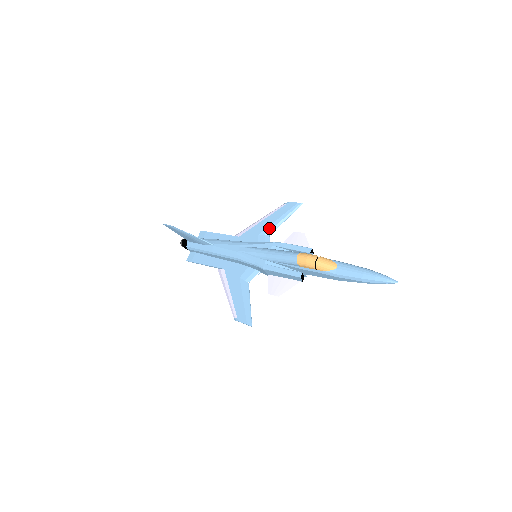
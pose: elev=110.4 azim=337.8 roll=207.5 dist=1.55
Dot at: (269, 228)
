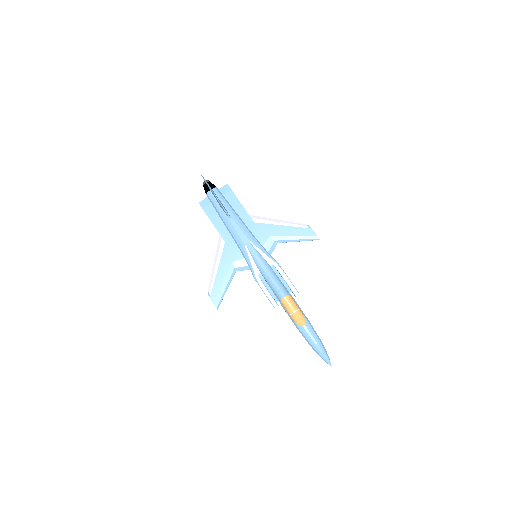
Dot at: (281, 238)
